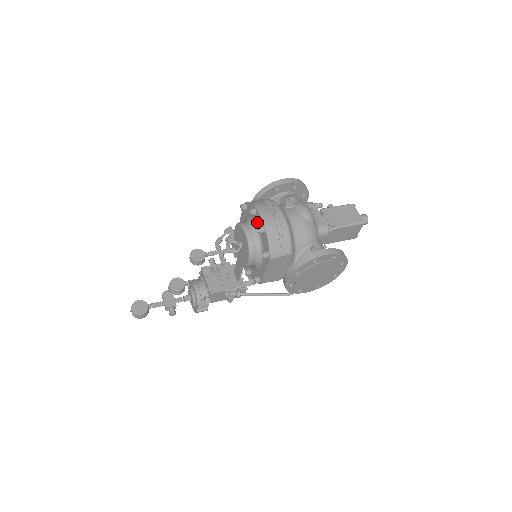
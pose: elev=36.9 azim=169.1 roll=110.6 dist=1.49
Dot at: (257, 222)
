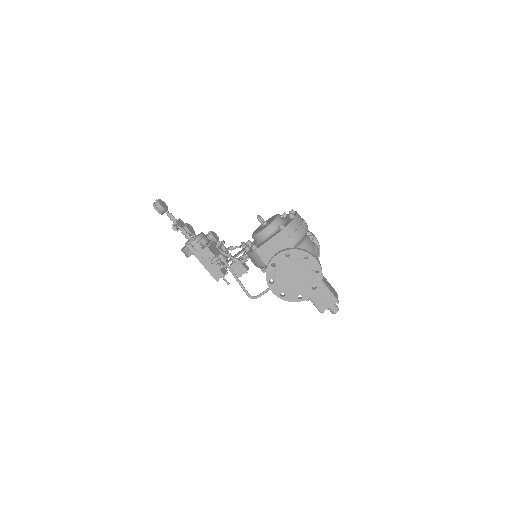
Dot at: occluded
